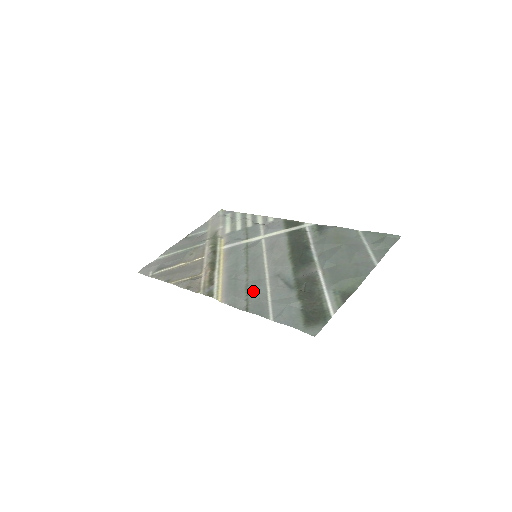
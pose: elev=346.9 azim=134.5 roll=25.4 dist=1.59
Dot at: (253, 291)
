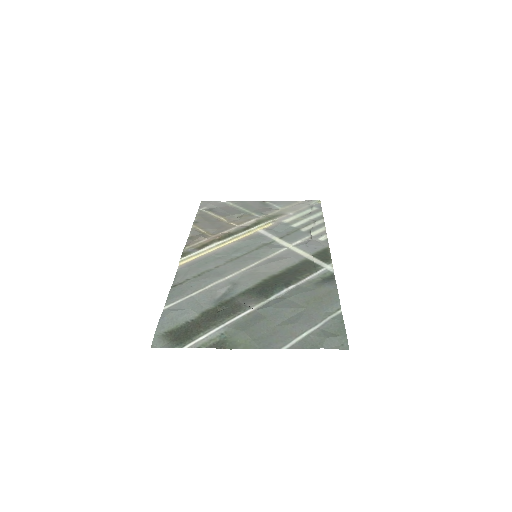
Dot at: (201, 278)
